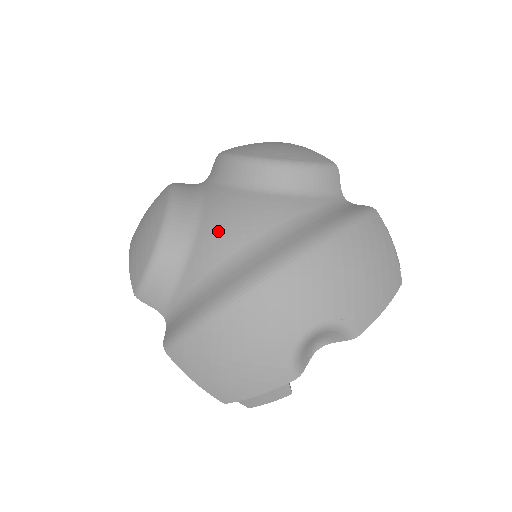
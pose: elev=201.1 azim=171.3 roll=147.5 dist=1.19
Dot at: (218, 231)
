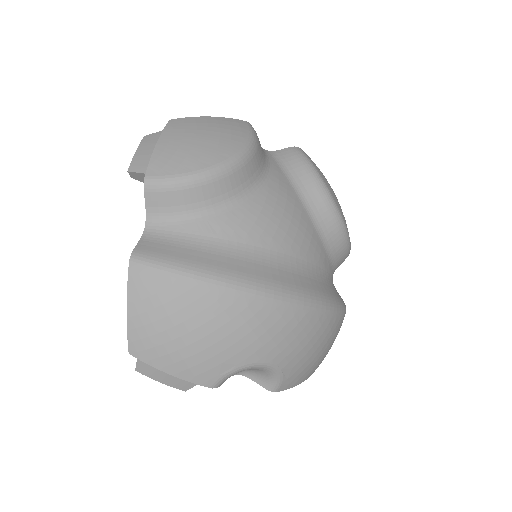
Dot at: (269, 216)
